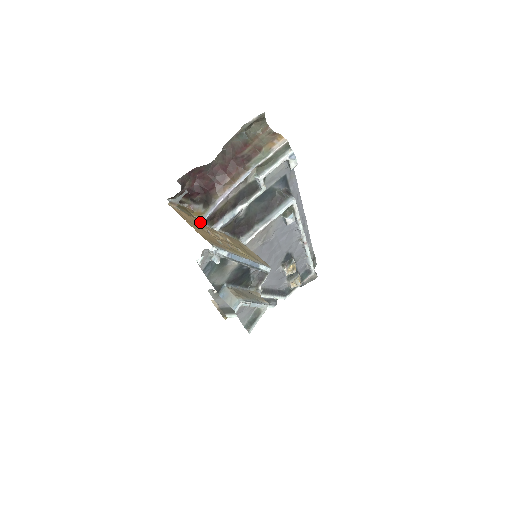
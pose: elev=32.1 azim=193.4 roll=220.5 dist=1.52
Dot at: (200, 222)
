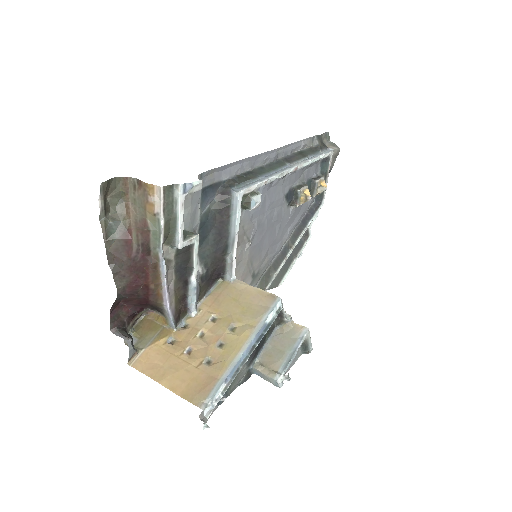
Dot at: (172, 334)
